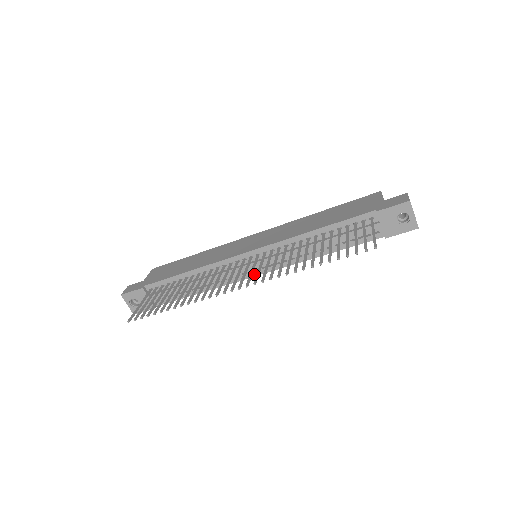
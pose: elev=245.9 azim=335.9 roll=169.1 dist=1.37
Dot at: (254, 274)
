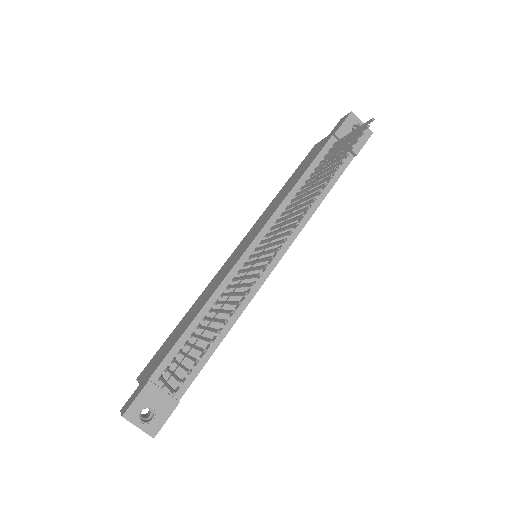
Dot at: (269, 270)
